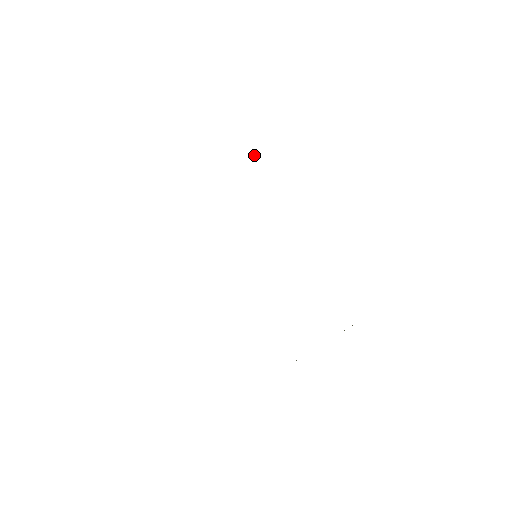
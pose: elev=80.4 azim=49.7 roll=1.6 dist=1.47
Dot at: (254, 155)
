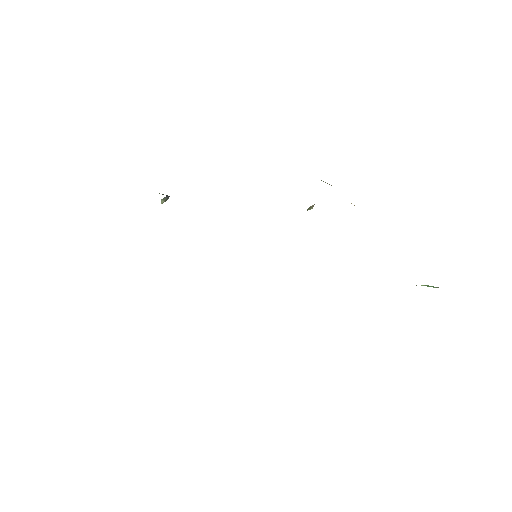
Dot at: (166, 197)
